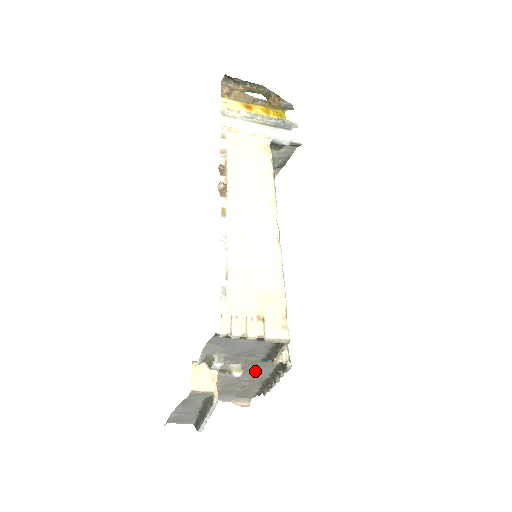
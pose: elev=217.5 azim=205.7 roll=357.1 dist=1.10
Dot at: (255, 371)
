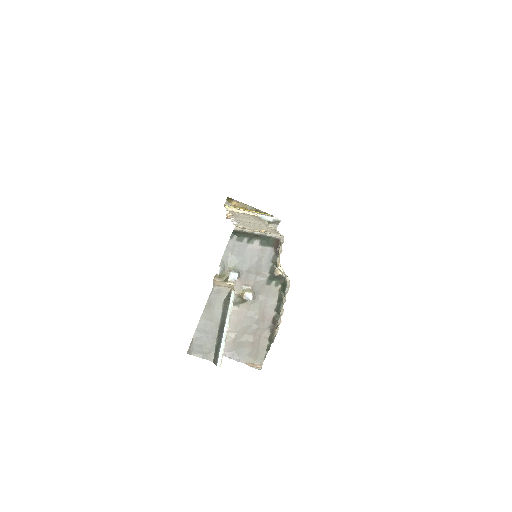
Dot at: (263, 304)
